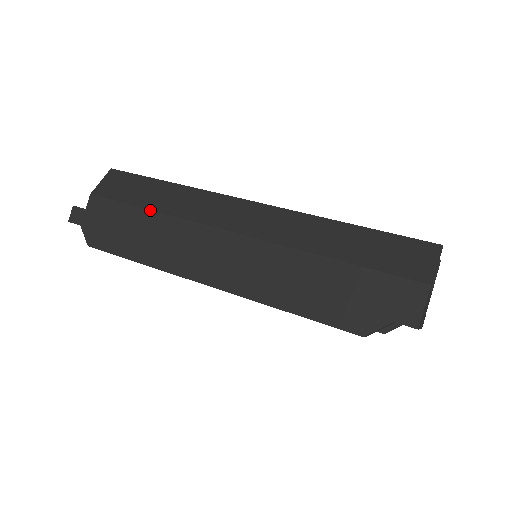
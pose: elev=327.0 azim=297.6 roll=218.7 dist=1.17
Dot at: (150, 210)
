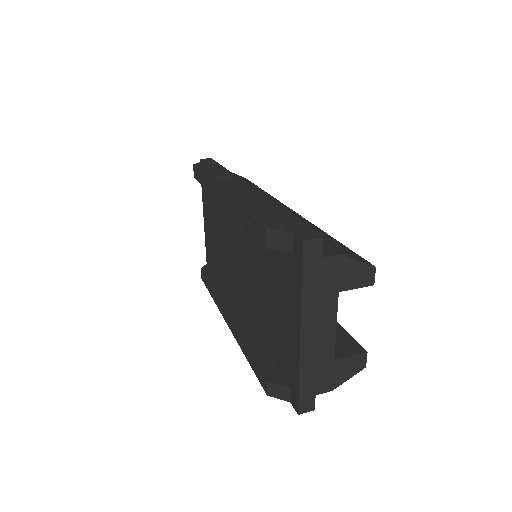
Dot at: occluded
